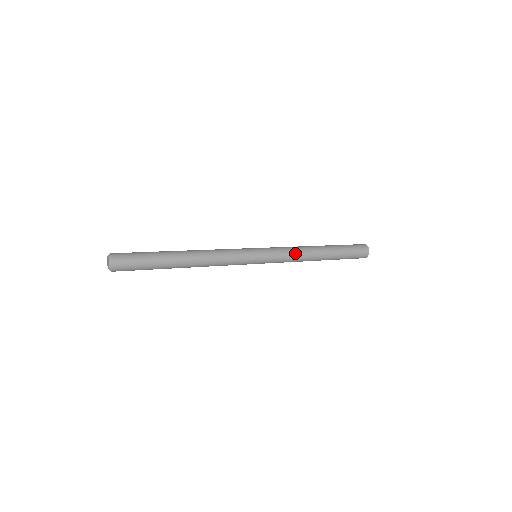
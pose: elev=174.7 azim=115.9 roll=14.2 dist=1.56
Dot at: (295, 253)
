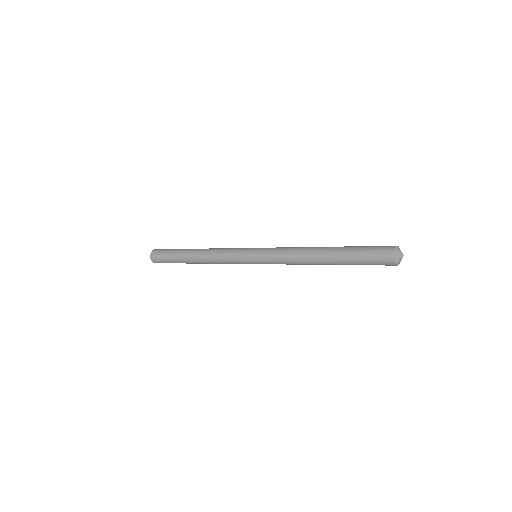
Dot at: (288, 255)
